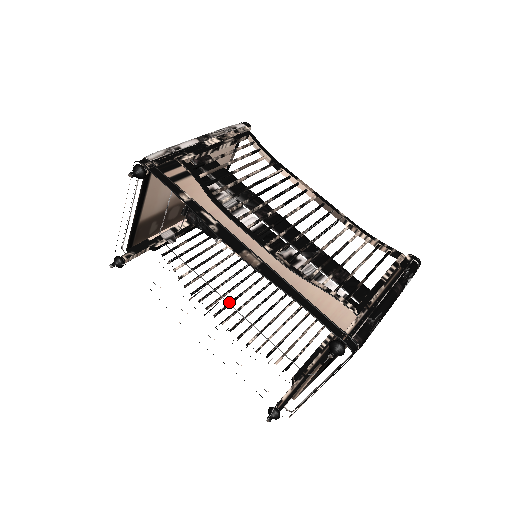
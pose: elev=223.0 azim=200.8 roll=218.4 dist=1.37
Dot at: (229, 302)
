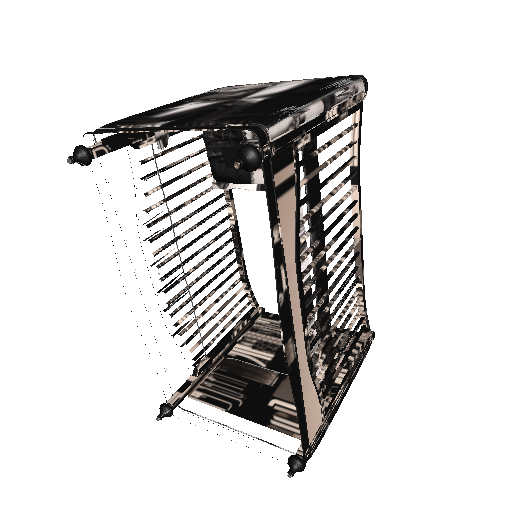
Dot at: (183, 263)
